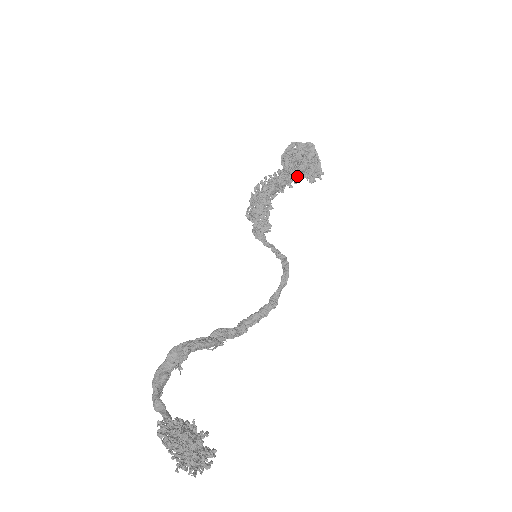
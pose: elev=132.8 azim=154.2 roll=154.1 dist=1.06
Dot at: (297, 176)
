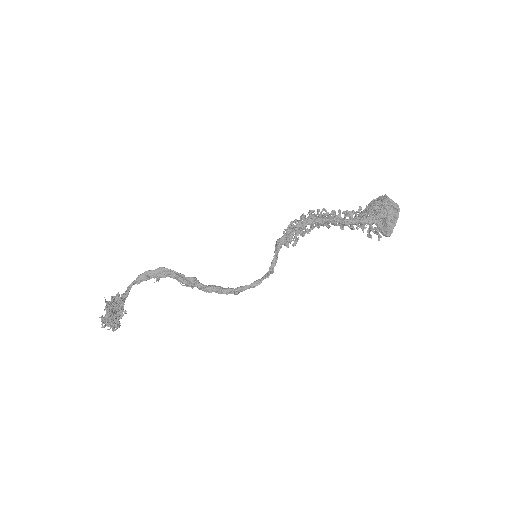
Dot at: (353, 224)
